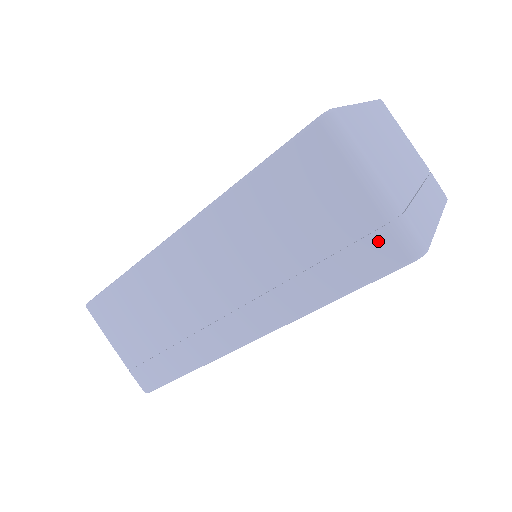
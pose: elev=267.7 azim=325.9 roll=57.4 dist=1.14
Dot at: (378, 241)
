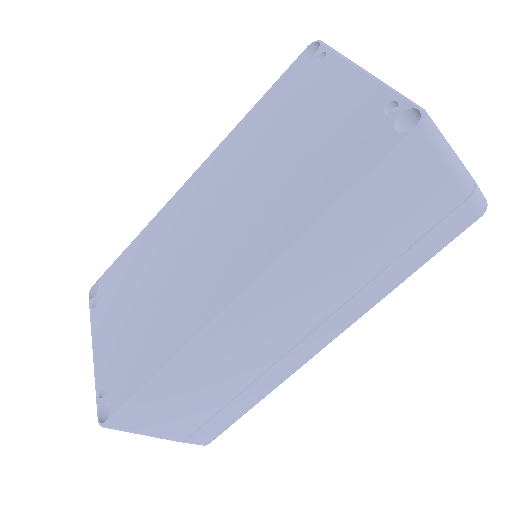
Dot at: (460, 213)
